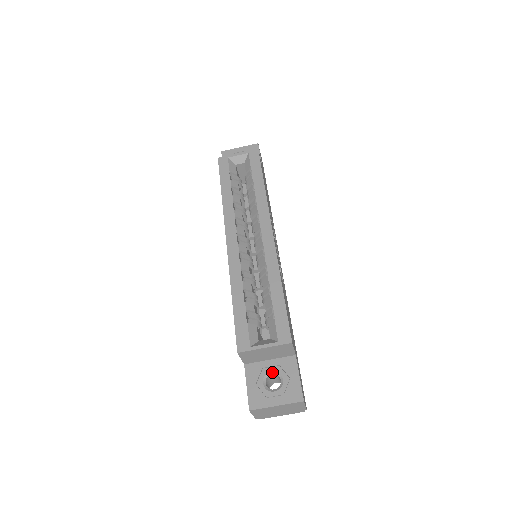
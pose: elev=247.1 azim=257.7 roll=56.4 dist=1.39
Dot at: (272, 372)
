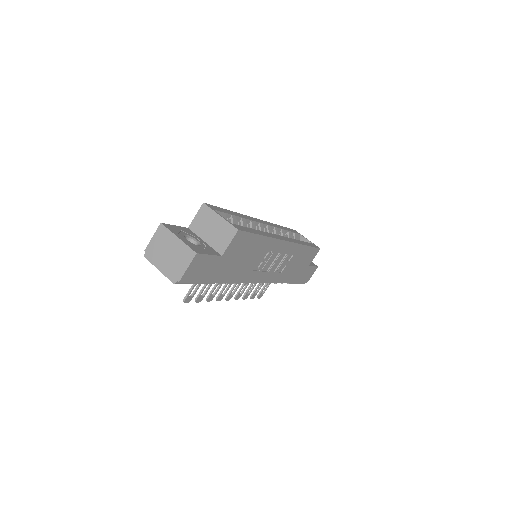
Dot at: (198, 241)
